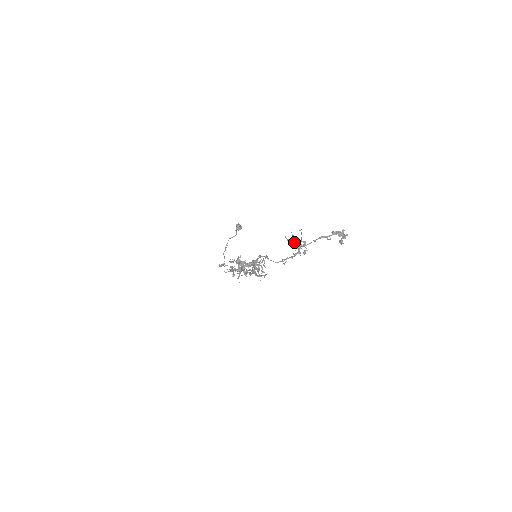
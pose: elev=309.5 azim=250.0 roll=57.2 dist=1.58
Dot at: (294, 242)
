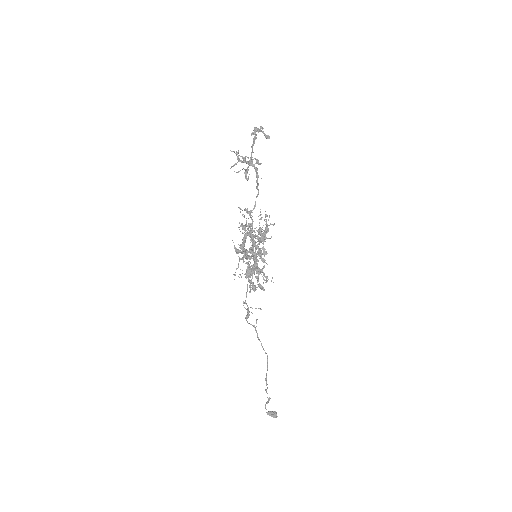
Dot at: (236, 153)
